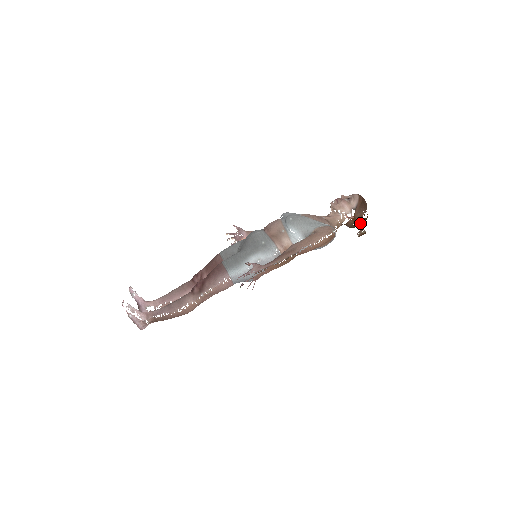
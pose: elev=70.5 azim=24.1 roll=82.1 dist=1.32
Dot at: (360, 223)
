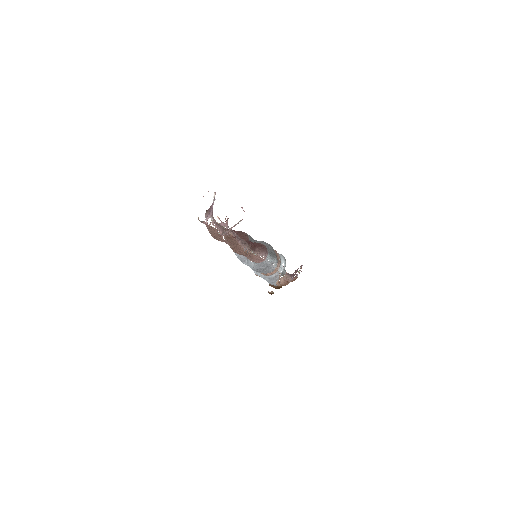
Dot at: (279, 288)
